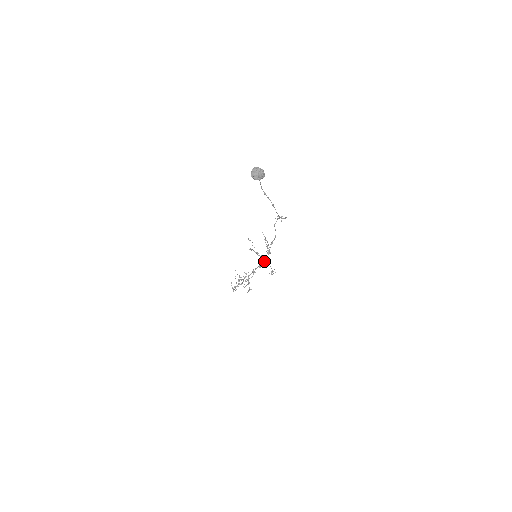
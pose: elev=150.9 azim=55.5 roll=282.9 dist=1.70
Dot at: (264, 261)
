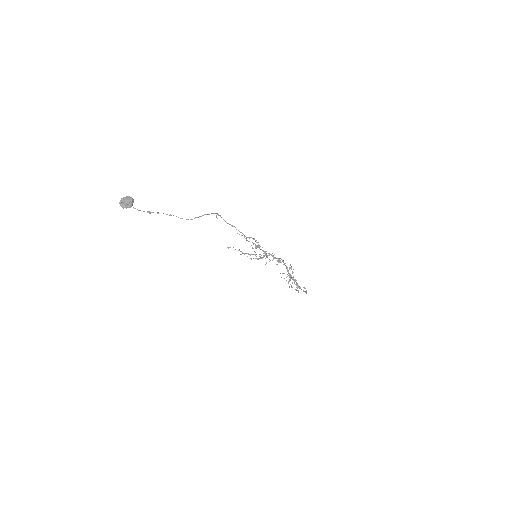
Dot at: (266, 256)
